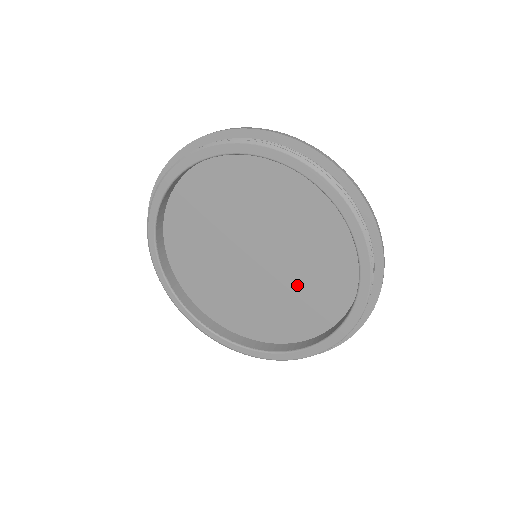
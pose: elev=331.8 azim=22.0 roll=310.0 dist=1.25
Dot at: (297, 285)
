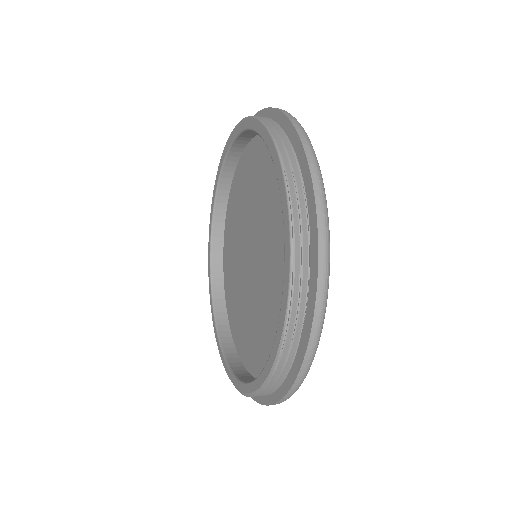
Dot at: (274, 238)
